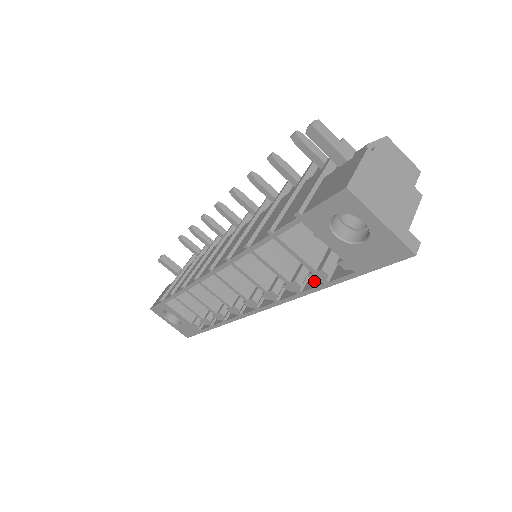
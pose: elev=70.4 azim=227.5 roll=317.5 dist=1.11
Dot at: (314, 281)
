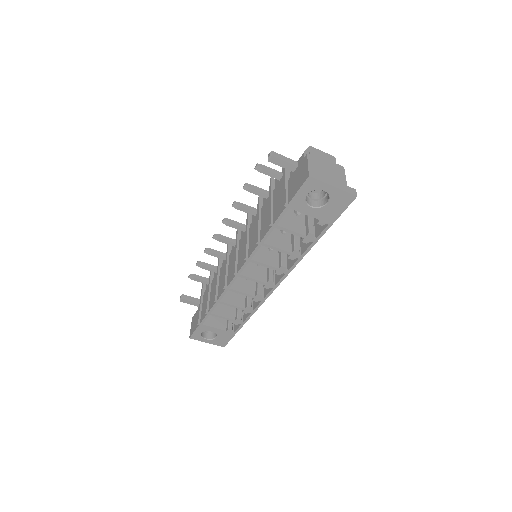
Dot at: (305, 245)
